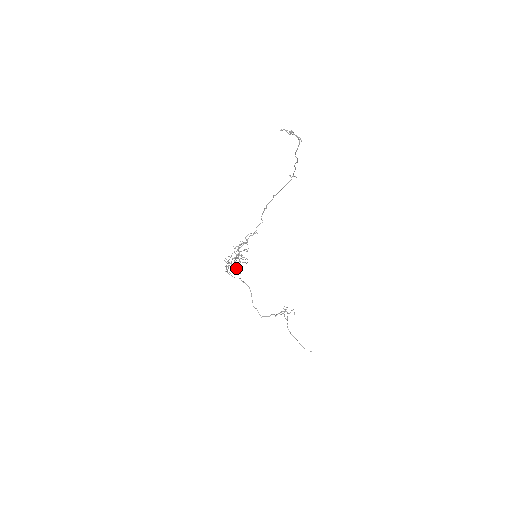
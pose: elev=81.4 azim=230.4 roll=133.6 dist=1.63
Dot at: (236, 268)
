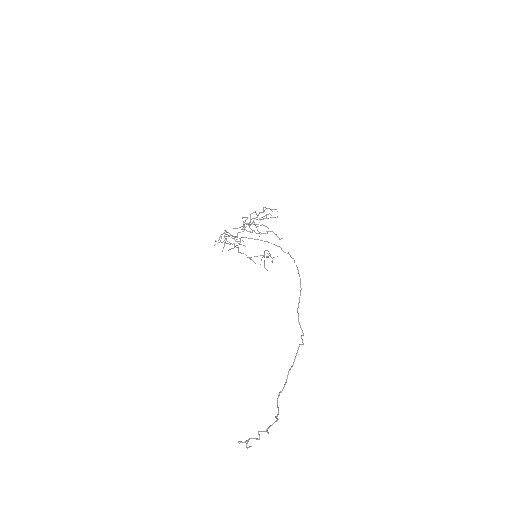
Dot at: (245, 220)
